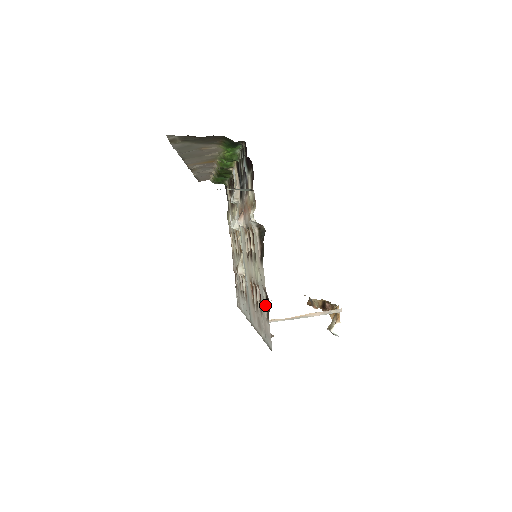
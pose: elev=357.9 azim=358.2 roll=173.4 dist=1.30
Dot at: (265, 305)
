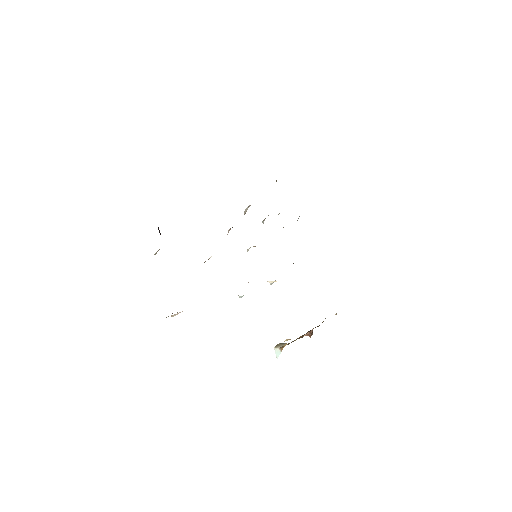
Dot at: occluded
